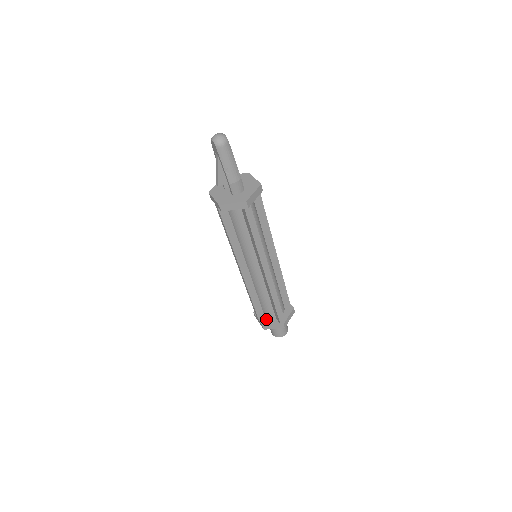
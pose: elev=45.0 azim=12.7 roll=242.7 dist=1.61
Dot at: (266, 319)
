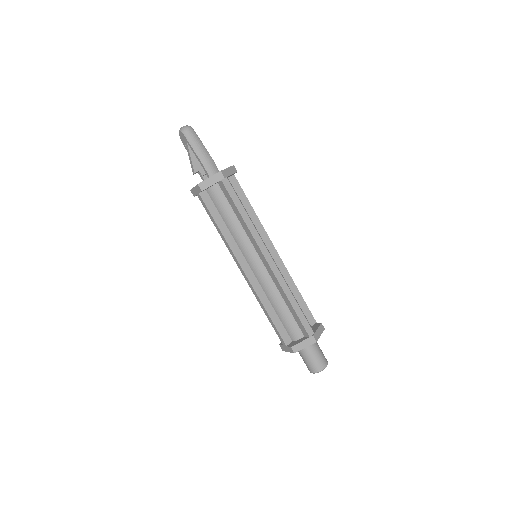
Dot at: (294, 341)
